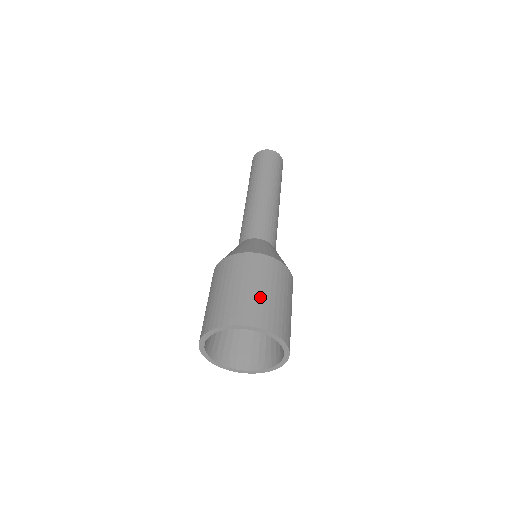
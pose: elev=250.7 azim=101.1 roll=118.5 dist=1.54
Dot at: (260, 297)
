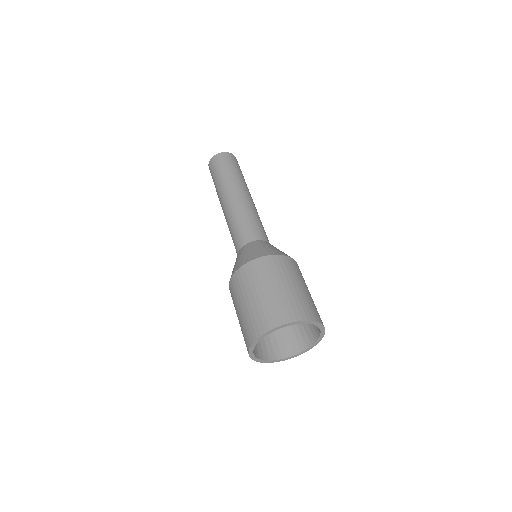
Dot at: (267, 299)
